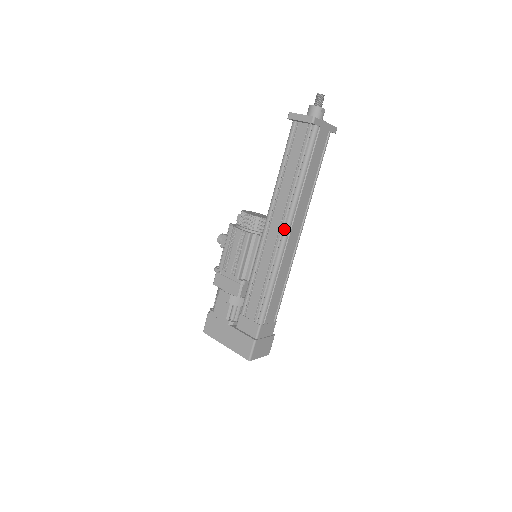
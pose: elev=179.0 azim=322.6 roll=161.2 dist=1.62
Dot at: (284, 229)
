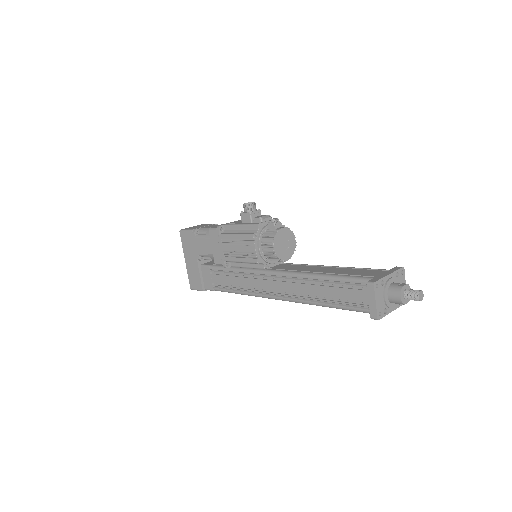
Dot at: (280, 298)
